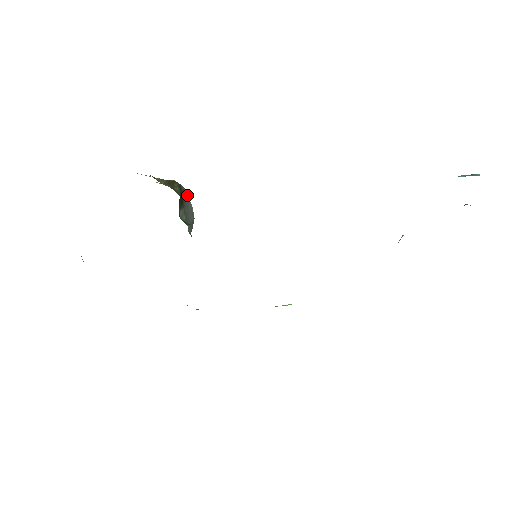
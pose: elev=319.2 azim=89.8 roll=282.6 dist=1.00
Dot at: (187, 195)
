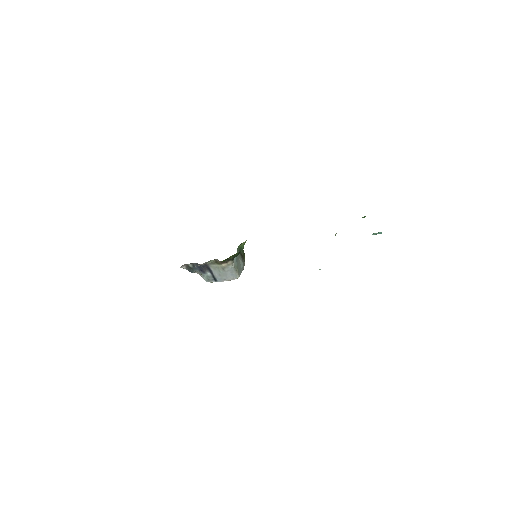
Dot at: (243, 267)
